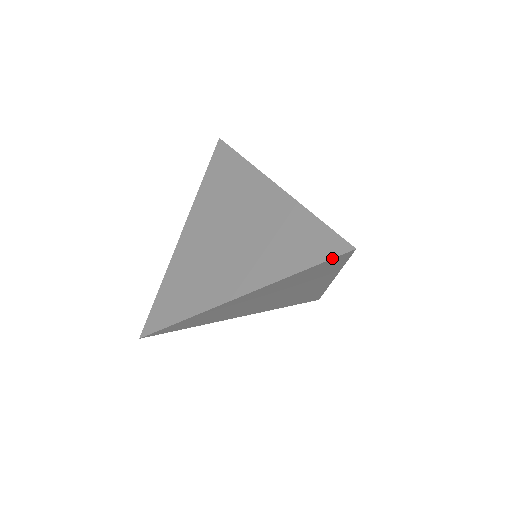
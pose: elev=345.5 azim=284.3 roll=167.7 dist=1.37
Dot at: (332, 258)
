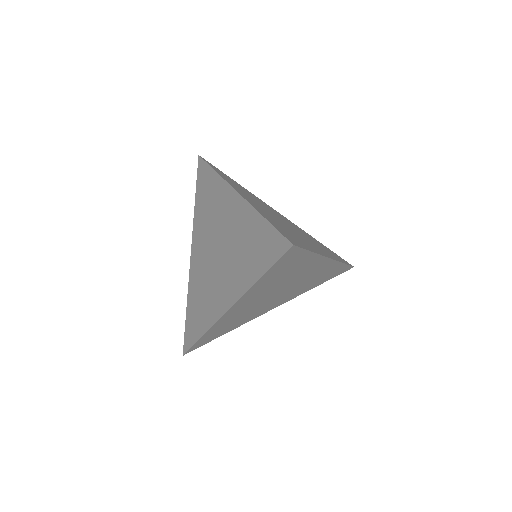
Dot at: (279, 258)
